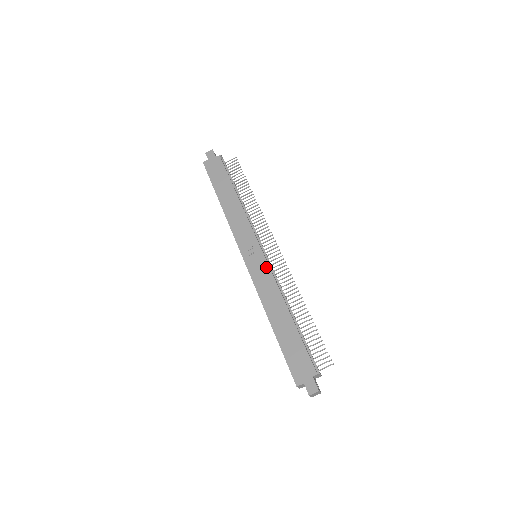
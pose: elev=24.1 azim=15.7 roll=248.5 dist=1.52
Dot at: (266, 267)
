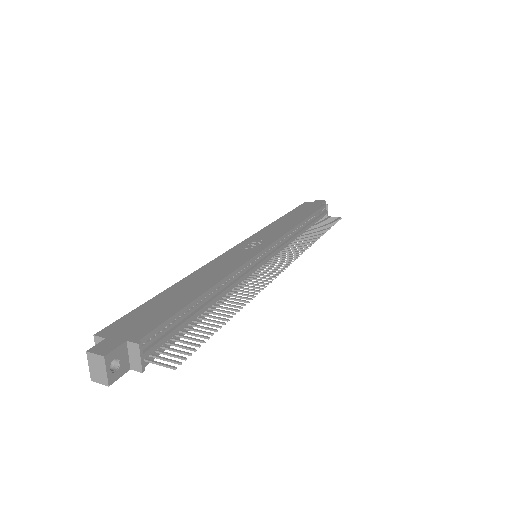
Dot at: (250, 255)
